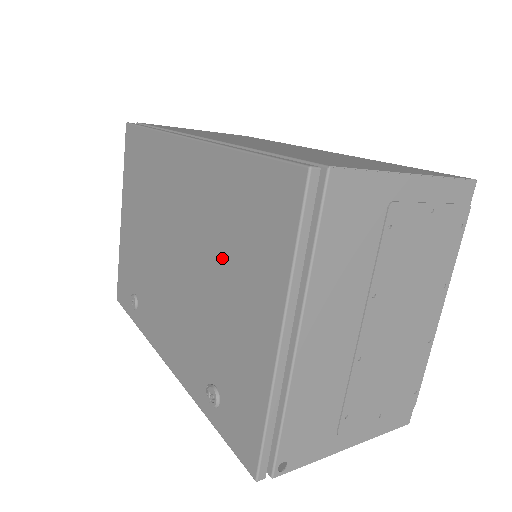
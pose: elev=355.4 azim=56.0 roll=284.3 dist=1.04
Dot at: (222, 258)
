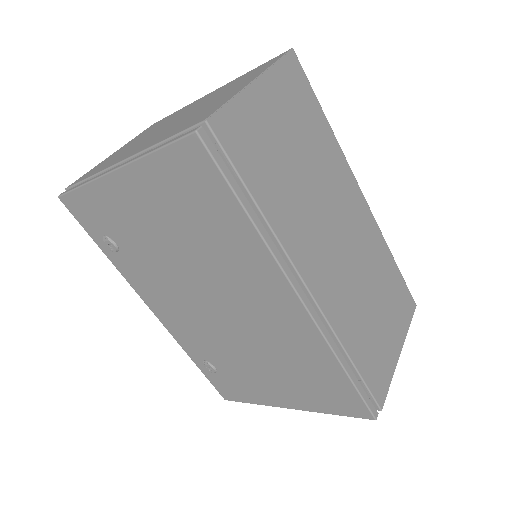
Dot at: (275, 363)
